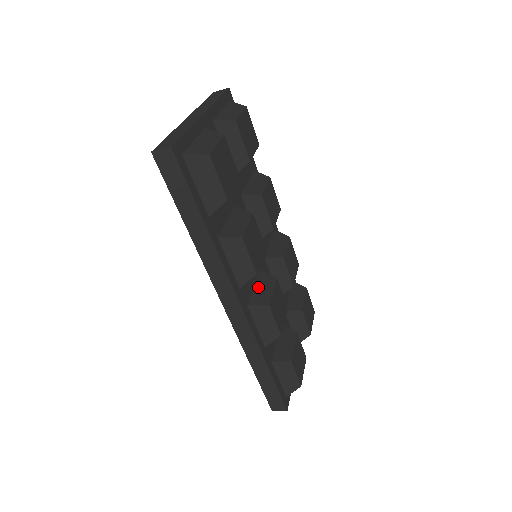
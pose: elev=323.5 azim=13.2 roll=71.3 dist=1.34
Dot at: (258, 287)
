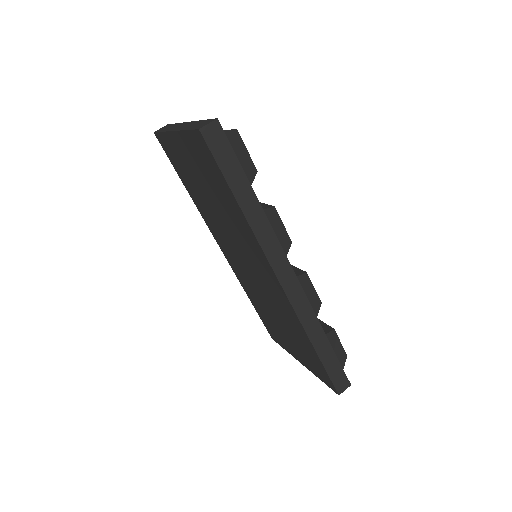
Dot at: occluded
